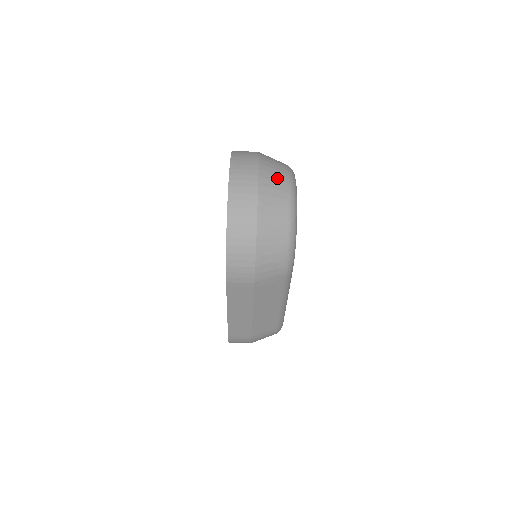
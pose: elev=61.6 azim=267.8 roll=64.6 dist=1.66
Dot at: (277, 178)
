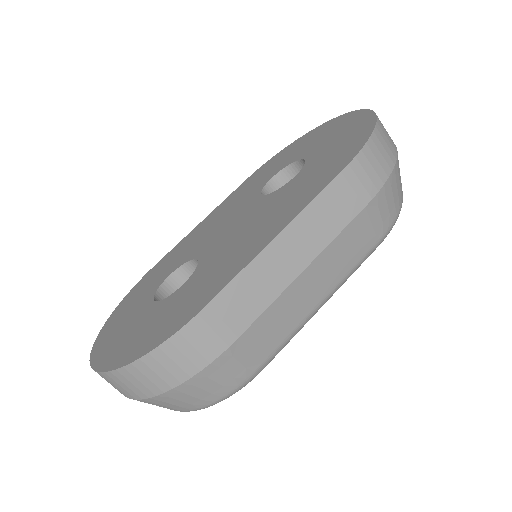
Dot at: occluded
